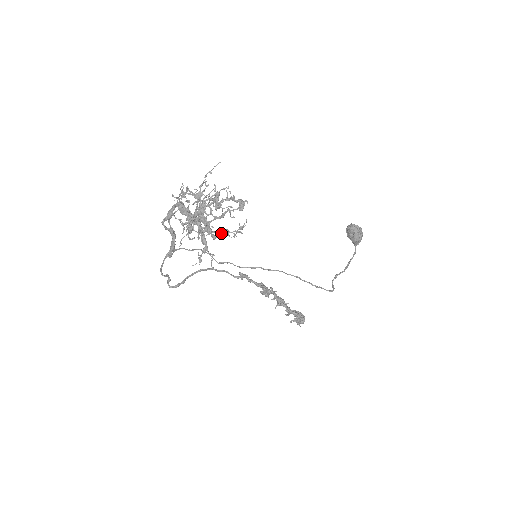
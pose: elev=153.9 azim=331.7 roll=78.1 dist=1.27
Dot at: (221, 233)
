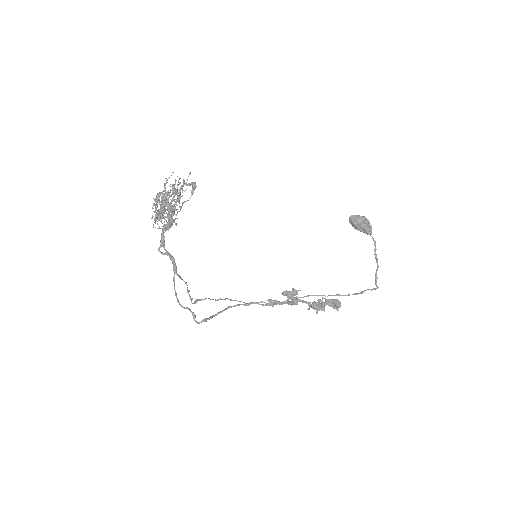
Dot at: (176, 200)
